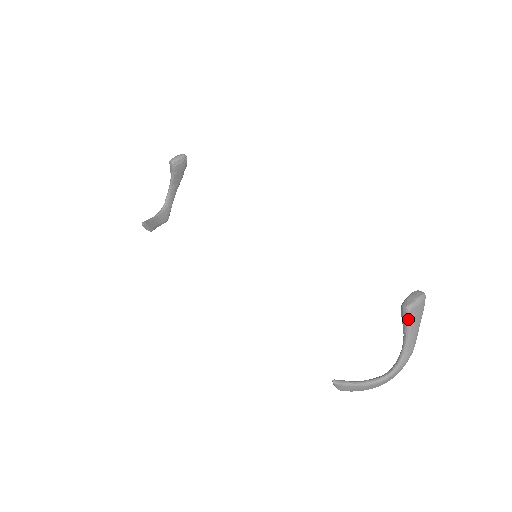
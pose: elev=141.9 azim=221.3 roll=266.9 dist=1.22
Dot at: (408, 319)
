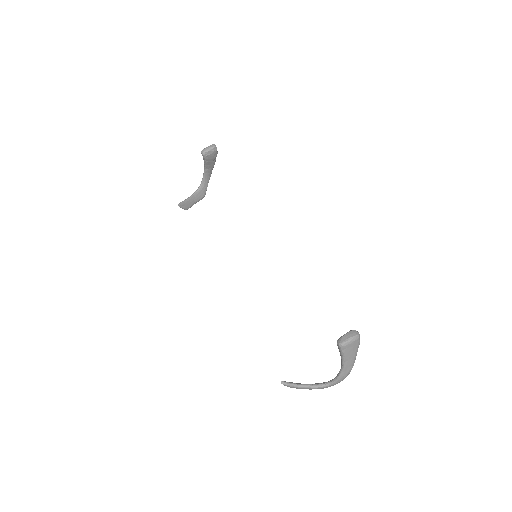
Dot at: (341, 352)
